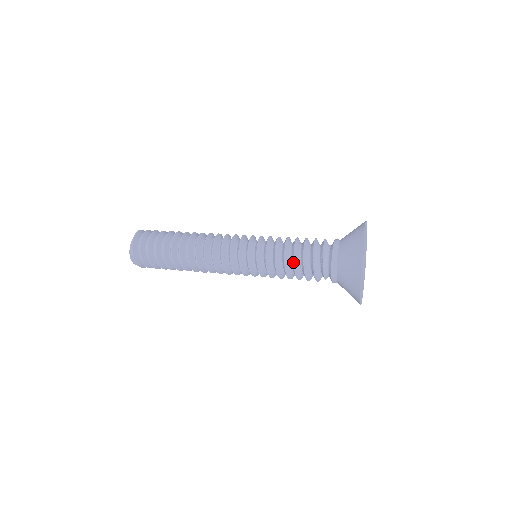
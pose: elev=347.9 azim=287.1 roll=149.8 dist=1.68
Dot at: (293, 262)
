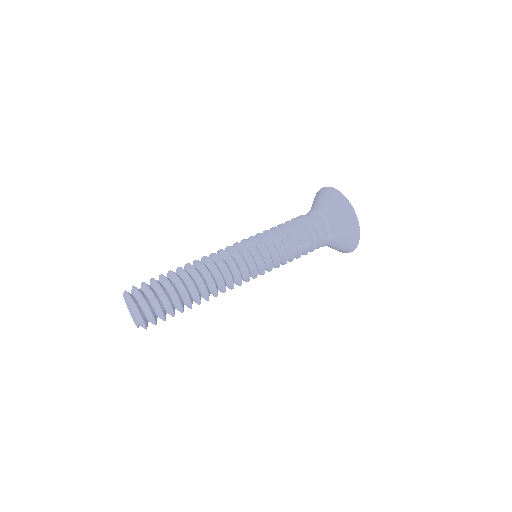
Dot at: occluded
